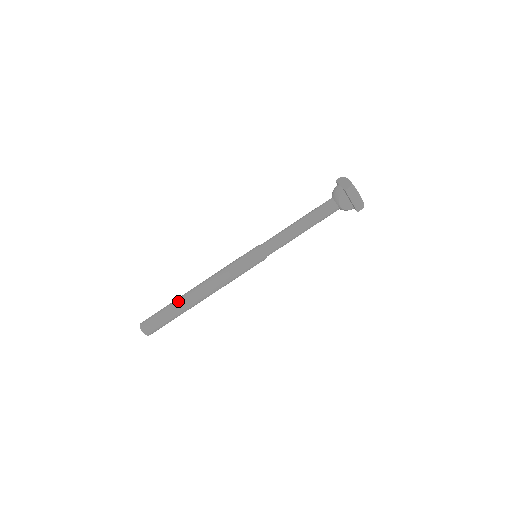
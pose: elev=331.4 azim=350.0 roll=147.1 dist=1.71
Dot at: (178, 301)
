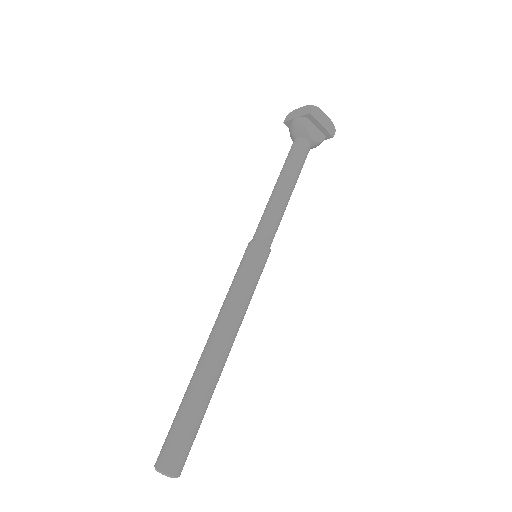
Dot at: (193, 386)
